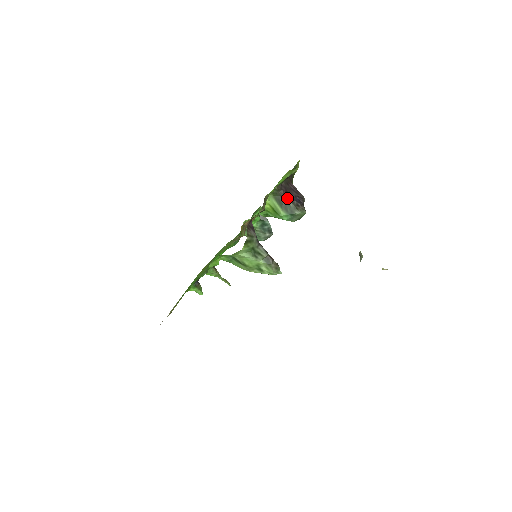
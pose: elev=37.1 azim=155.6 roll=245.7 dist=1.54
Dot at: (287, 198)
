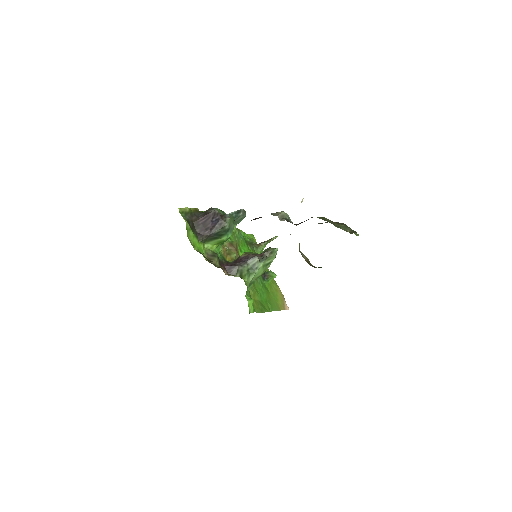
Dot at: (211, 233)
